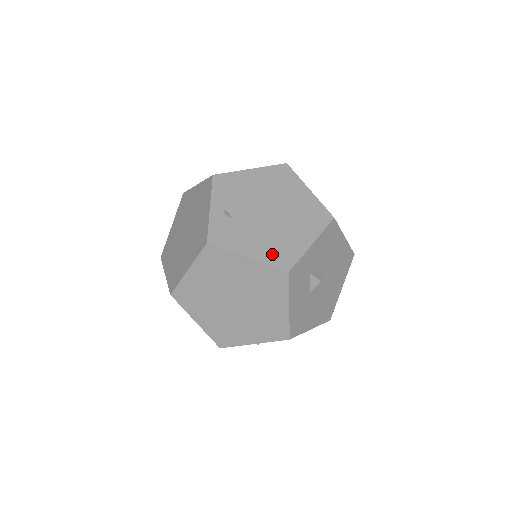
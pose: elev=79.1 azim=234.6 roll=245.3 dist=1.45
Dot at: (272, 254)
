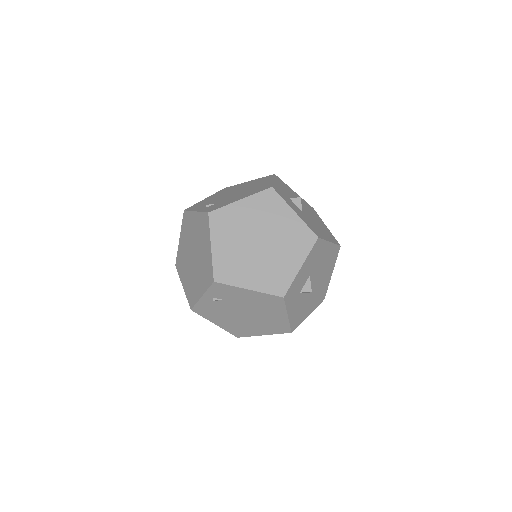
Dot at: (254, 192)
